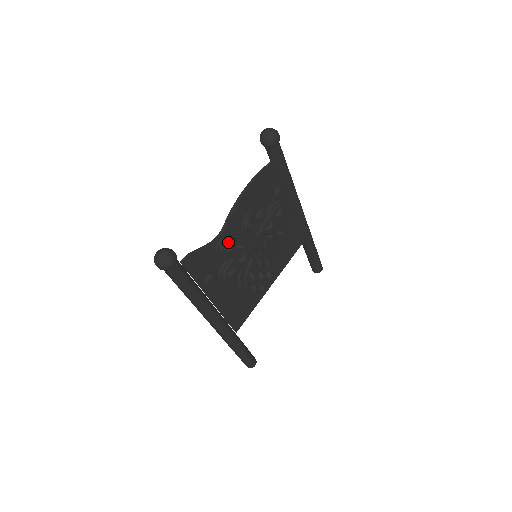
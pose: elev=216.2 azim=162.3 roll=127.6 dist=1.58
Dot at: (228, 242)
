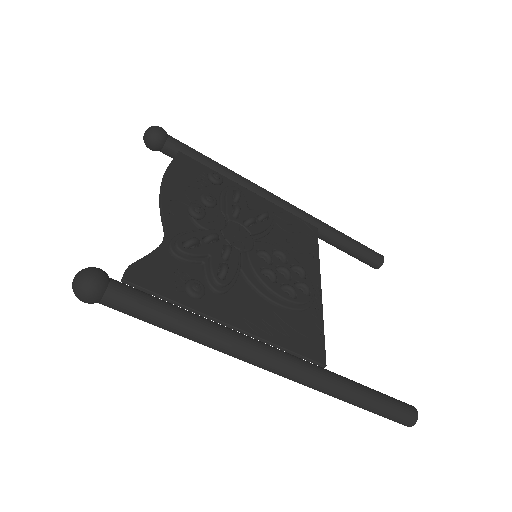
Dot at: (181, 236)
